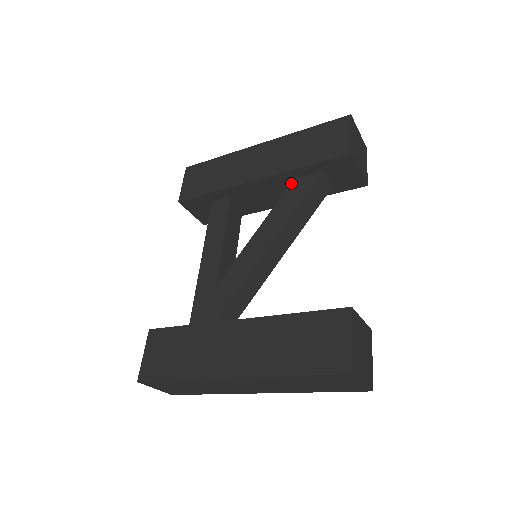
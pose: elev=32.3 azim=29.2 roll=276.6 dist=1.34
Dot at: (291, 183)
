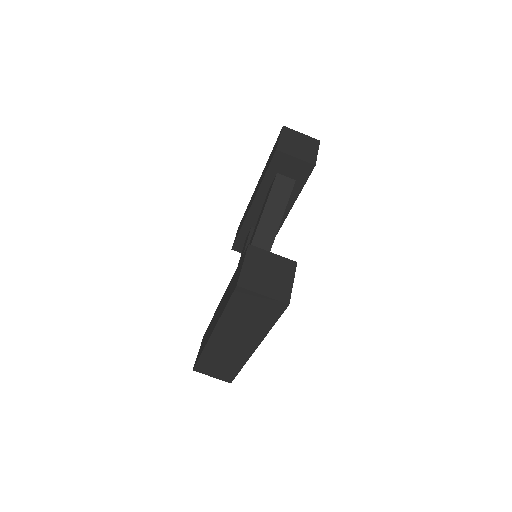
Dot at: (267, 194)
